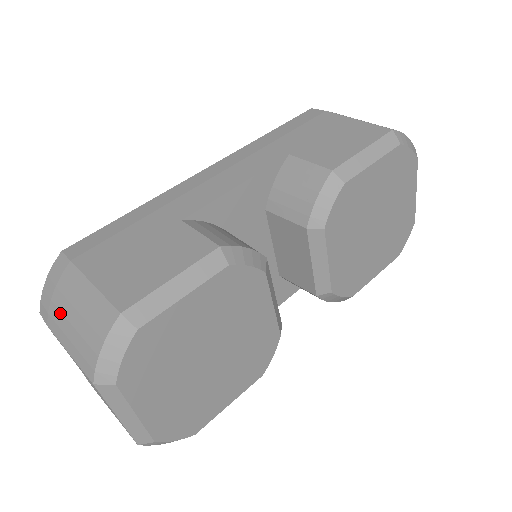
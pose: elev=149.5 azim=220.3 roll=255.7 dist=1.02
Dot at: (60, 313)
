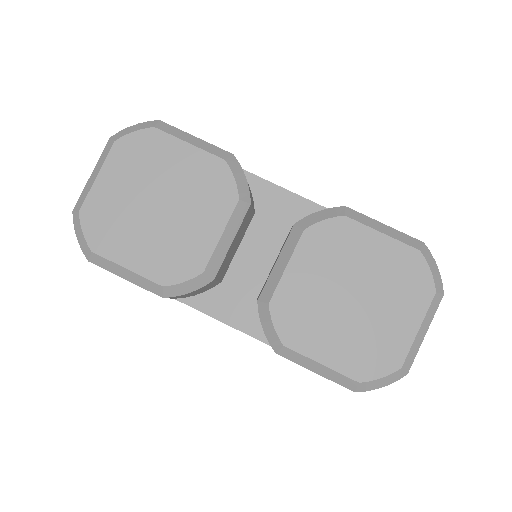
Dot at: occluded
